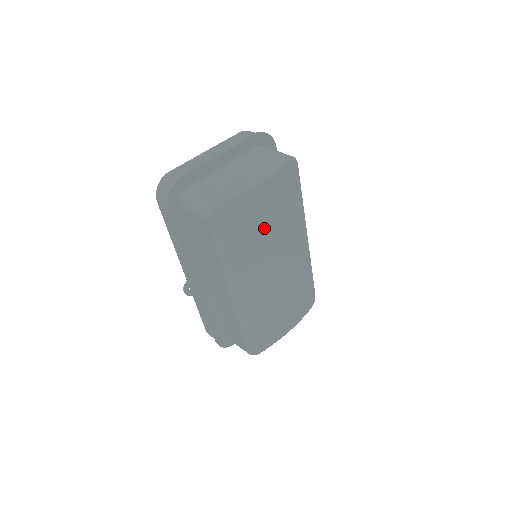
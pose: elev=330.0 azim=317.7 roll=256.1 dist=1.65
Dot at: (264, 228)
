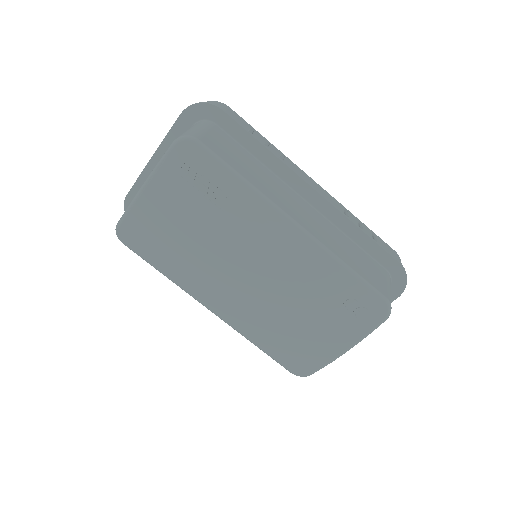
Dot at: (188, 236)
